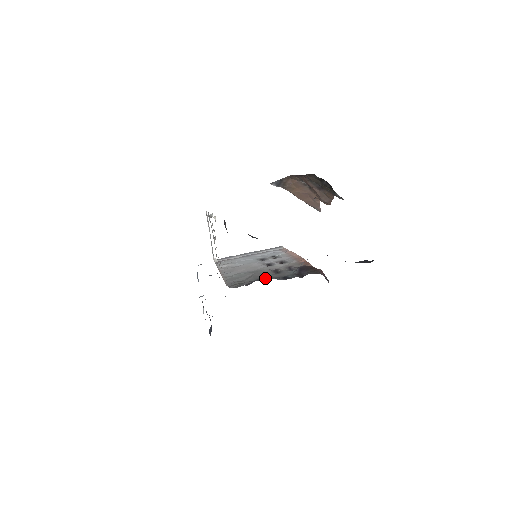
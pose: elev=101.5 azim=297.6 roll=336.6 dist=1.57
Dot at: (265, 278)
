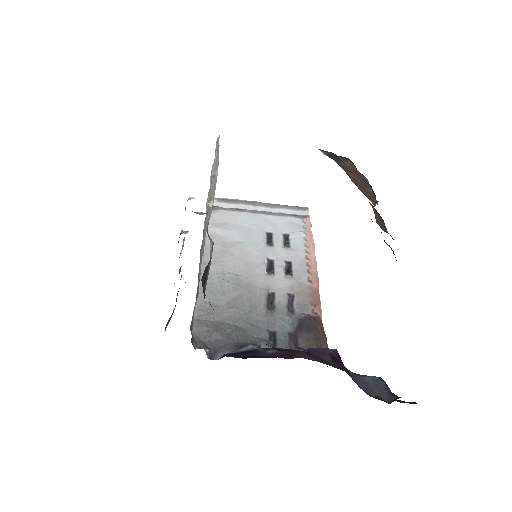
Dot at: (247, 326)
